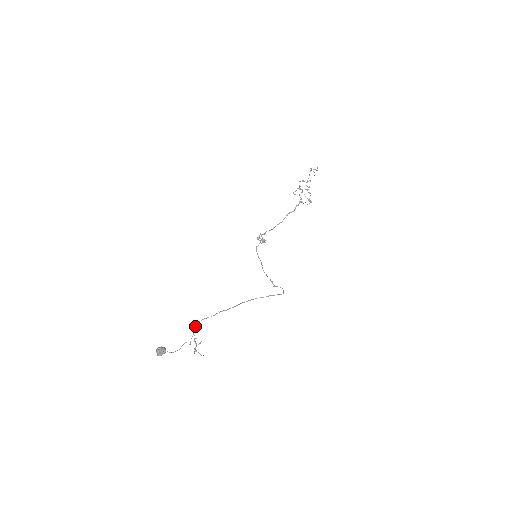
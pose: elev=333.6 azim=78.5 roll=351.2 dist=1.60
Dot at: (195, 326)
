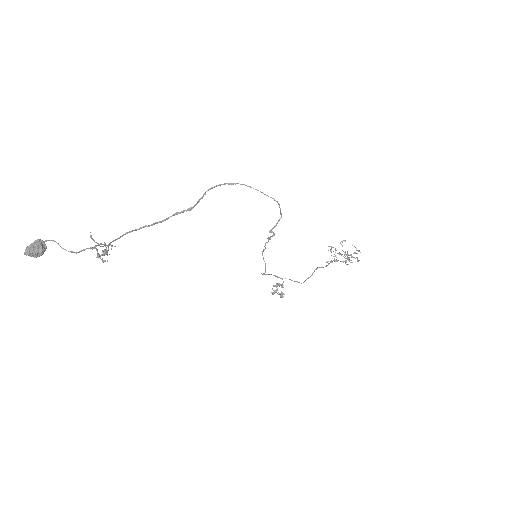
Dot at: (116, 239)
